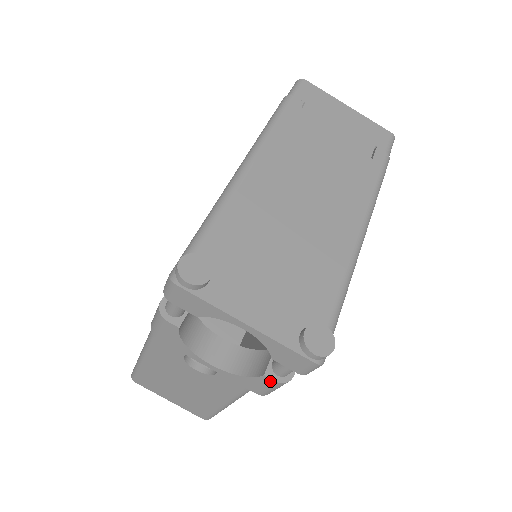
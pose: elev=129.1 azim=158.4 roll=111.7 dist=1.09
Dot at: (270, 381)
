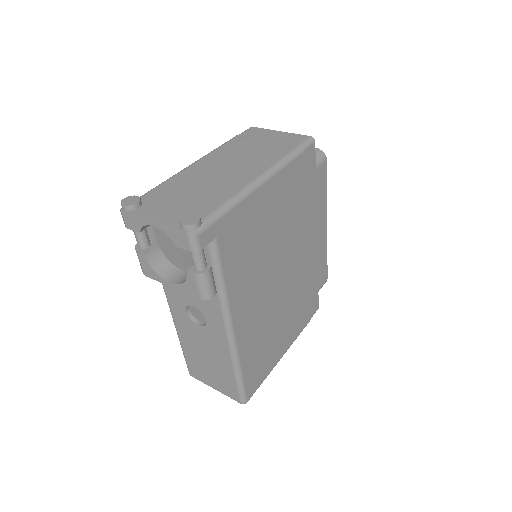
Dot at: (192, 275)
